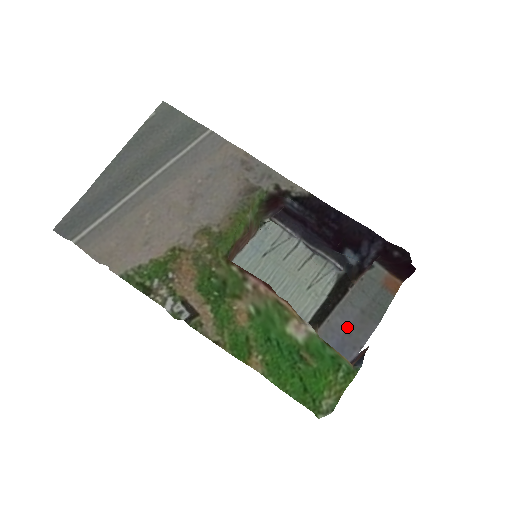
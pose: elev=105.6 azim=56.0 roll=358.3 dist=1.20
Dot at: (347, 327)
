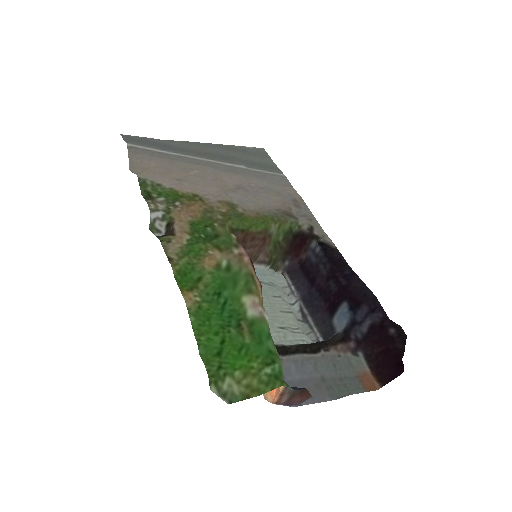
Dot at: (297, 379)
